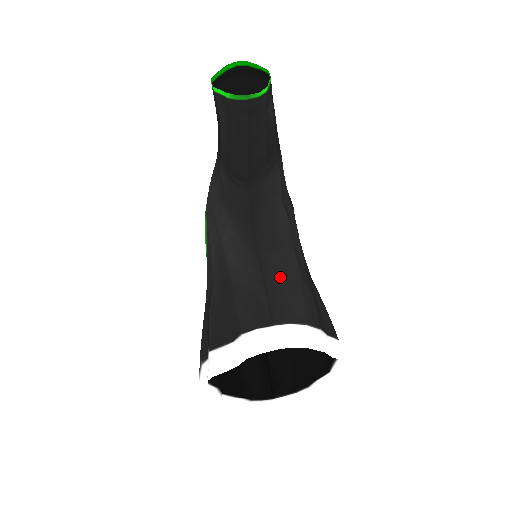
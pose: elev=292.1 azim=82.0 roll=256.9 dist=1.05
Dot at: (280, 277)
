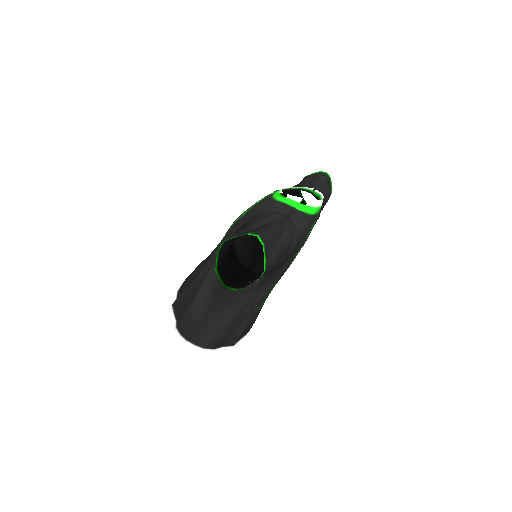
Dot at: (213, 322)
